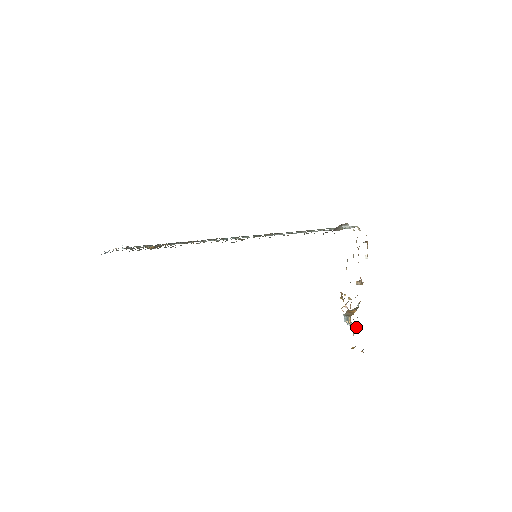
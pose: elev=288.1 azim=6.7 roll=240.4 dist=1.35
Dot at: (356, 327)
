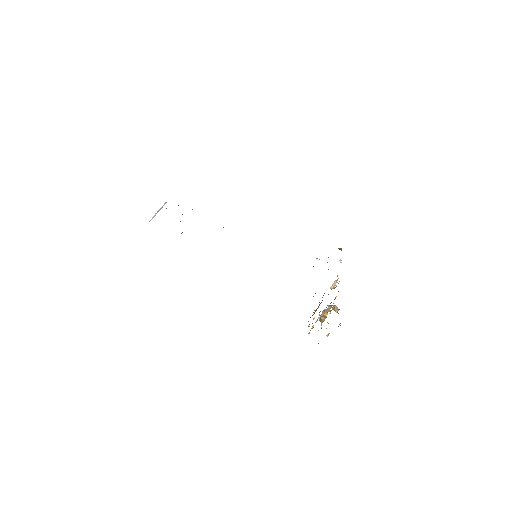
Dot at: occluded
